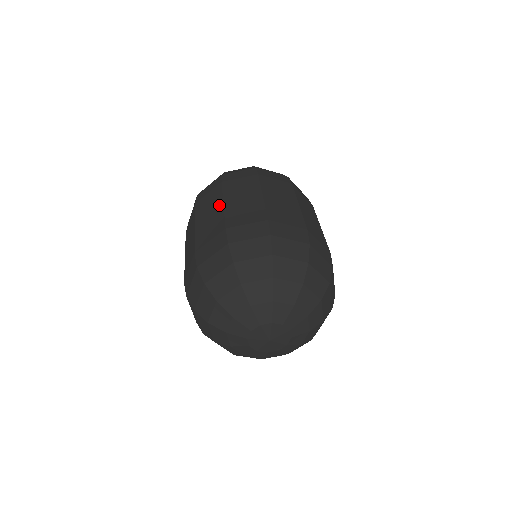
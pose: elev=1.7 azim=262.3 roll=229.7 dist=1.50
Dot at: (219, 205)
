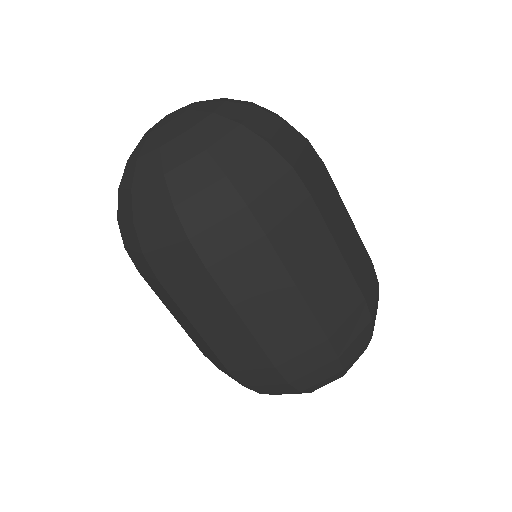
Dot at: occluded
